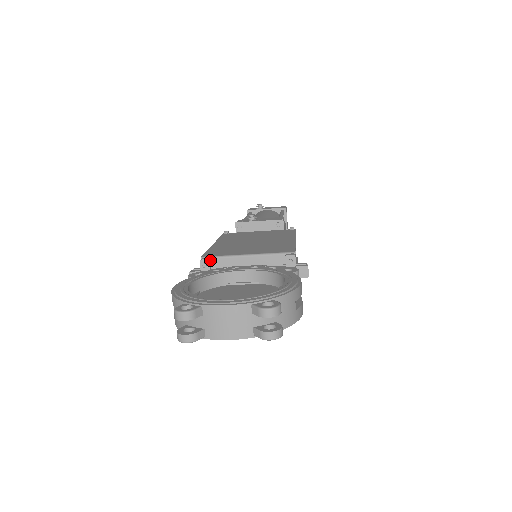
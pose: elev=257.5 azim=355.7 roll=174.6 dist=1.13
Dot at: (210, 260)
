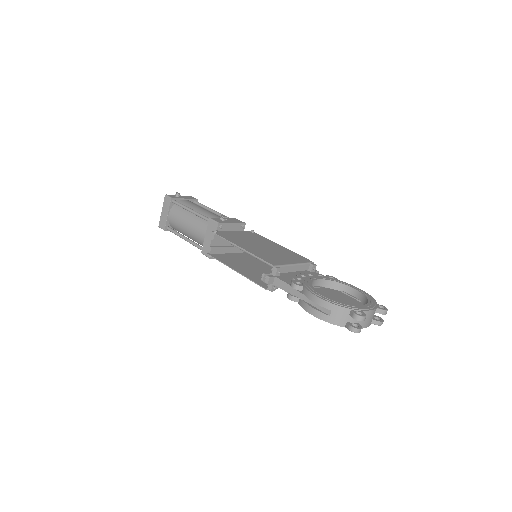
Dot at: occluded
